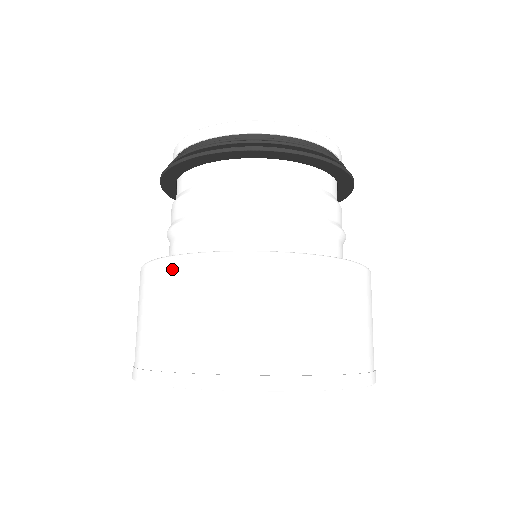
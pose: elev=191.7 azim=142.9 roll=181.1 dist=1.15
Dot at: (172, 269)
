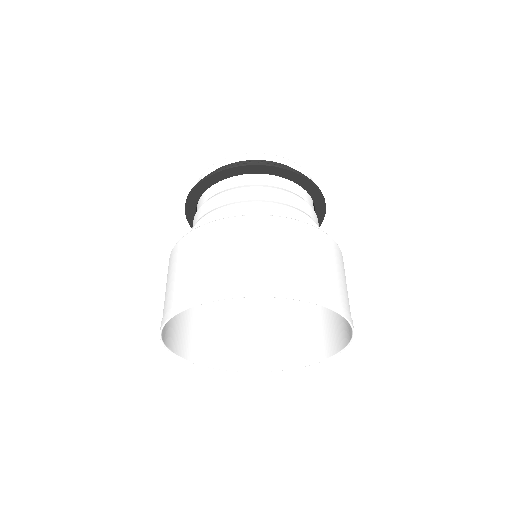
Dot at: occluded
